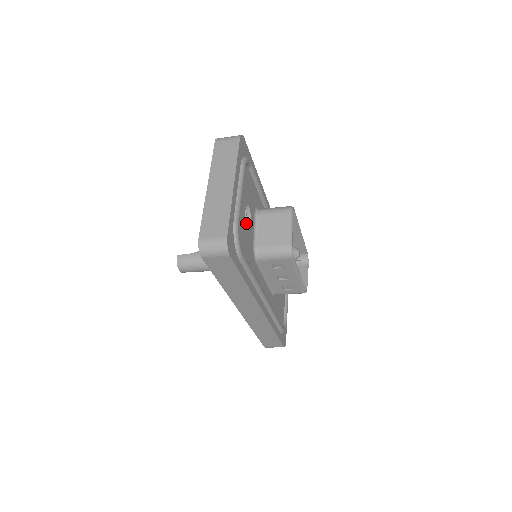
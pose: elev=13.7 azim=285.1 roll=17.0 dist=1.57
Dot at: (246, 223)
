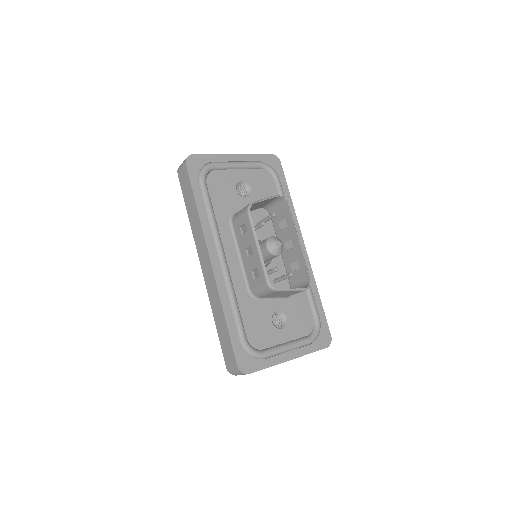
Dot at: (235, 189)
